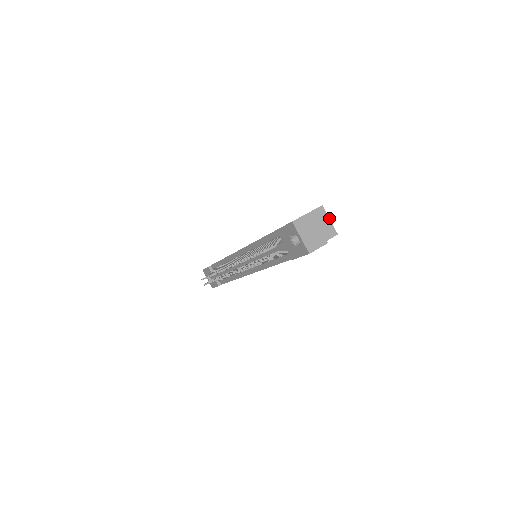
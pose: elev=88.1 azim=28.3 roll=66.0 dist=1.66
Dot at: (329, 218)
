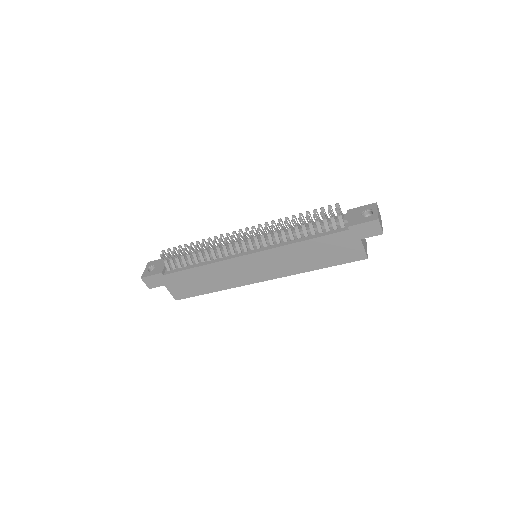
Dot at: occluded
